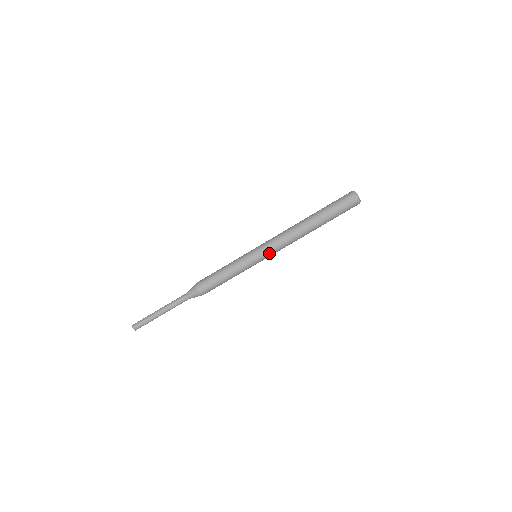
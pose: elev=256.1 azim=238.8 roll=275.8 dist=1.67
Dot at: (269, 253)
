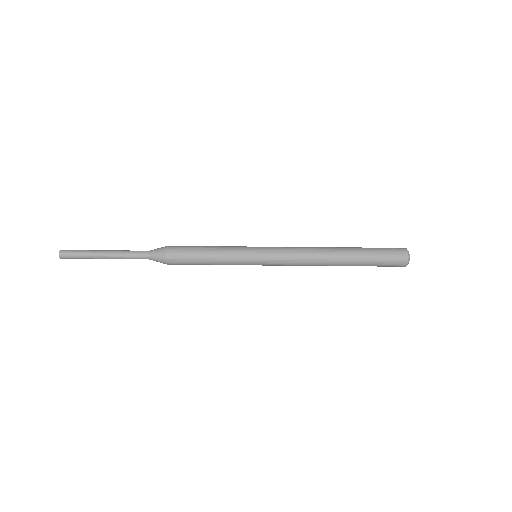
Dot at: (274, 263)
